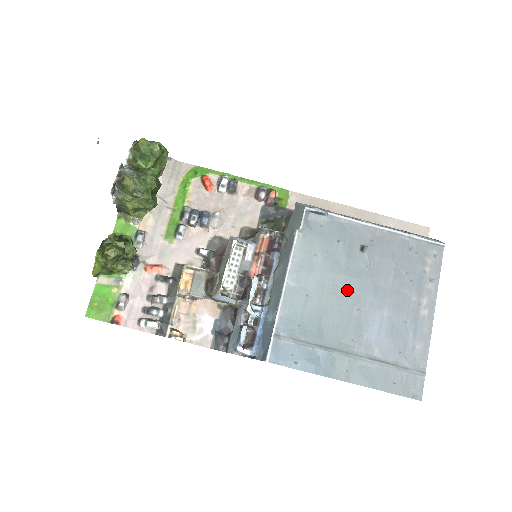
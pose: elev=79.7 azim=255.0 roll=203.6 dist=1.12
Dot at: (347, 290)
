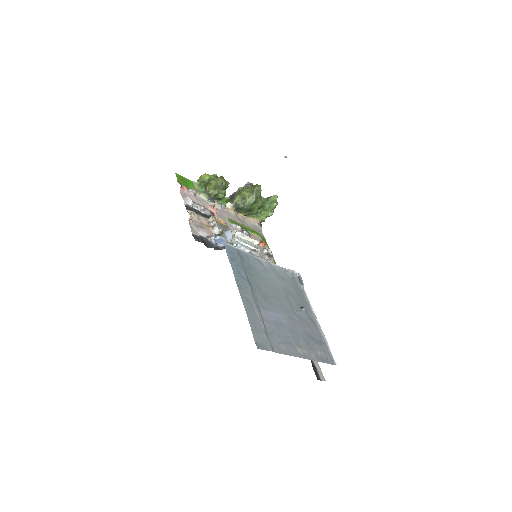
Dot at: (280, 297)
